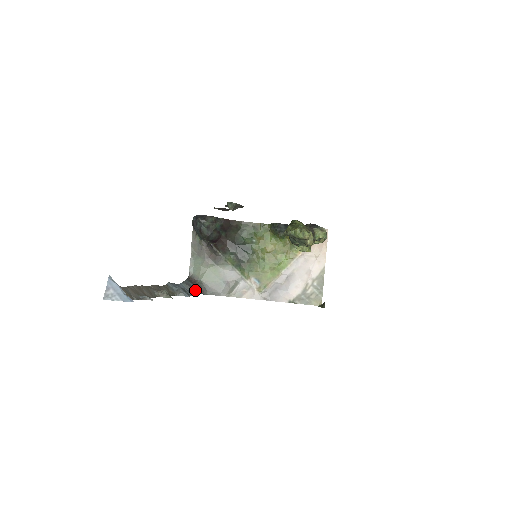
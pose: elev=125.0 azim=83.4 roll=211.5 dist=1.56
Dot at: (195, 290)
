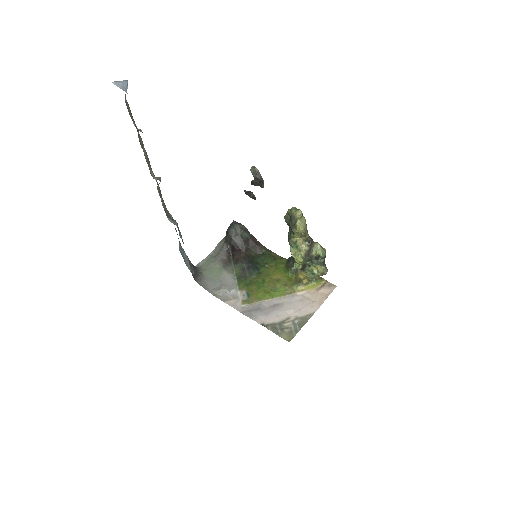
Dot at: (191, 269)
